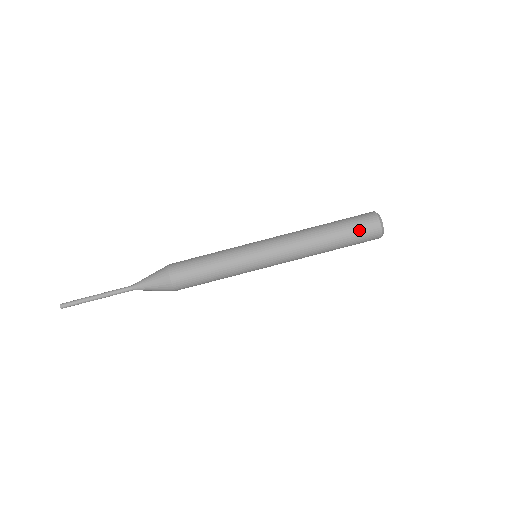
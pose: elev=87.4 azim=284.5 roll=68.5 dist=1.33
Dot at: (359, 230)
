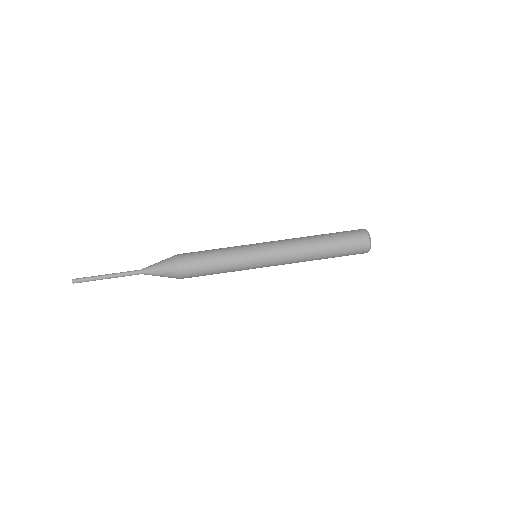
Dot at: (350, 251)
